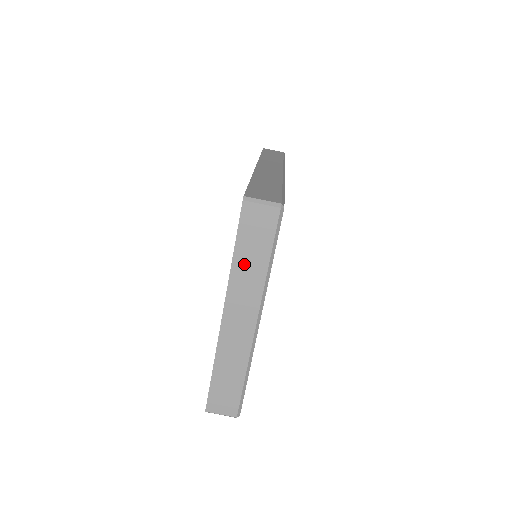
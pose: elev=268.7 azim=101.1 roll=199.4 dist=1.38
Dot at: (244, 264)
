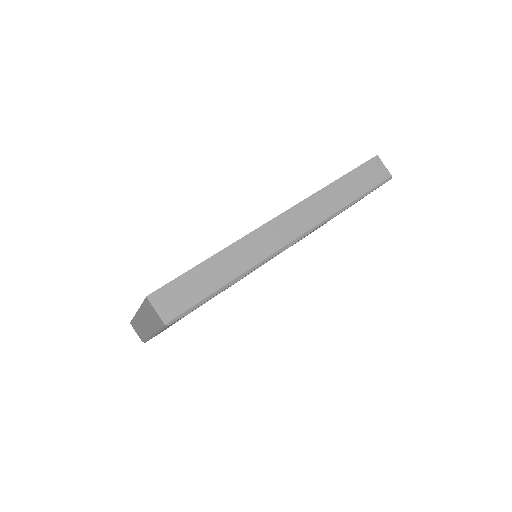
Dot at: (146, 314)
